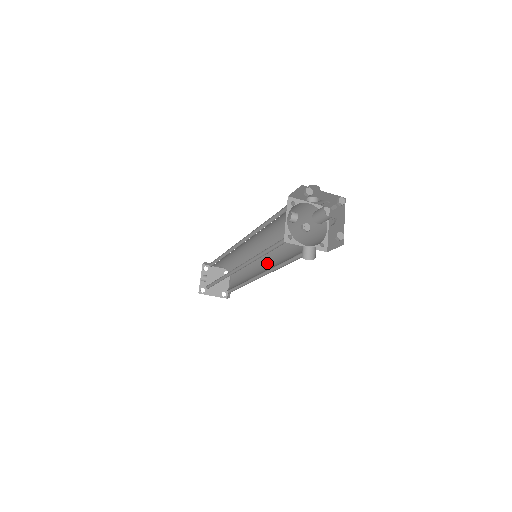
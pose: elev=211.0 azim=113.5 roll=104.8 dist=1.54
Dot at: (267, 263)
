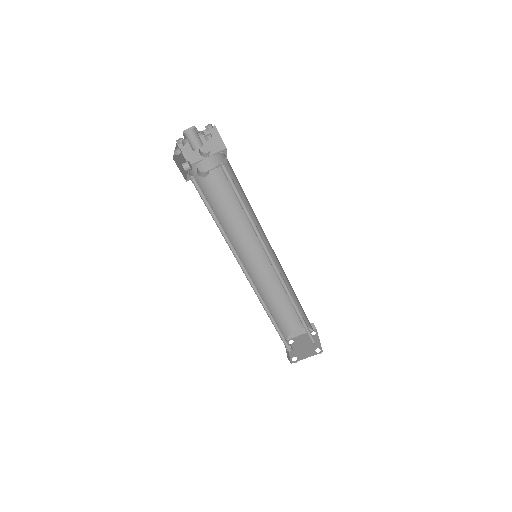
Dot at: occluded
